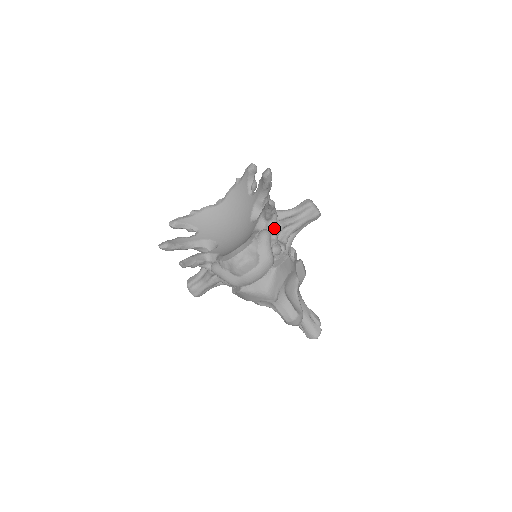
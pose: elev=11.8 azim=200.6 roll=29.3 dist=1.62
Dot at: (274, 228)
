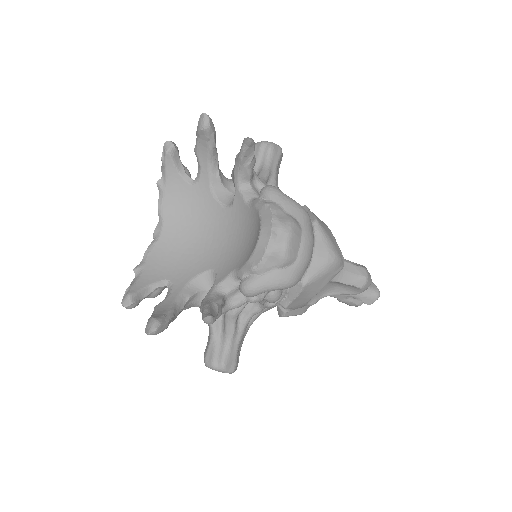
Dot at: (264, 186)
